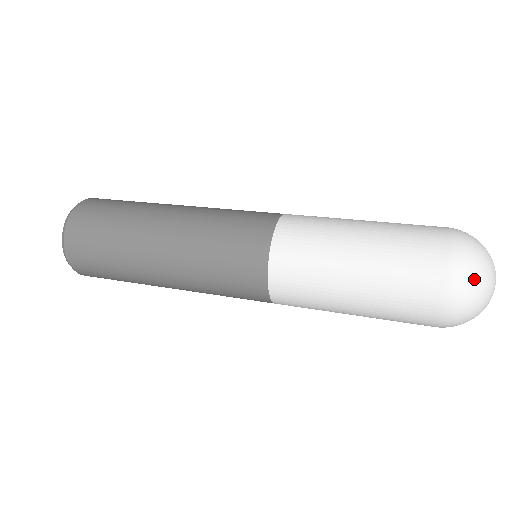
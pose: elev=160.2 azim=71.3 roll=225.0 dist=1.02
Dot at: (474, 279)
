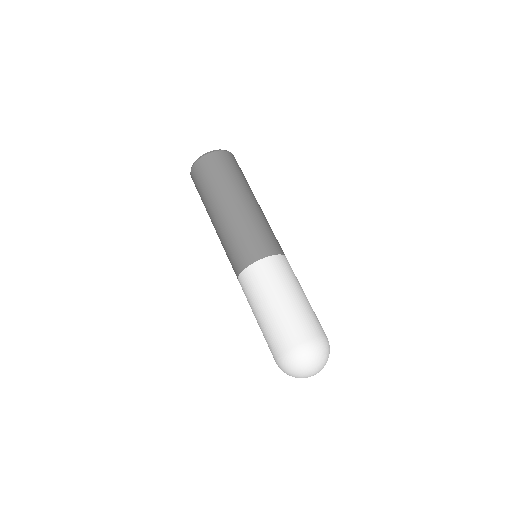
Dot at: (285, 372)
